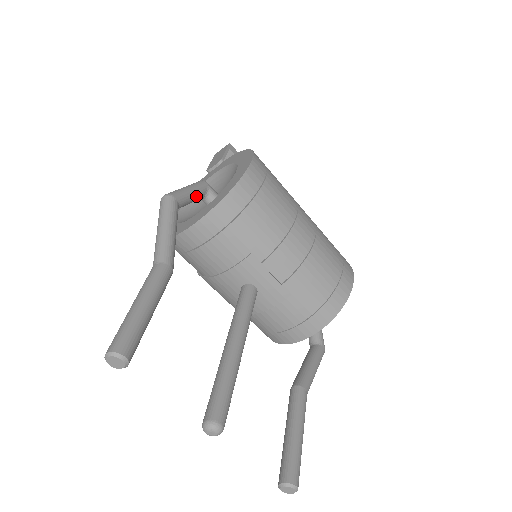
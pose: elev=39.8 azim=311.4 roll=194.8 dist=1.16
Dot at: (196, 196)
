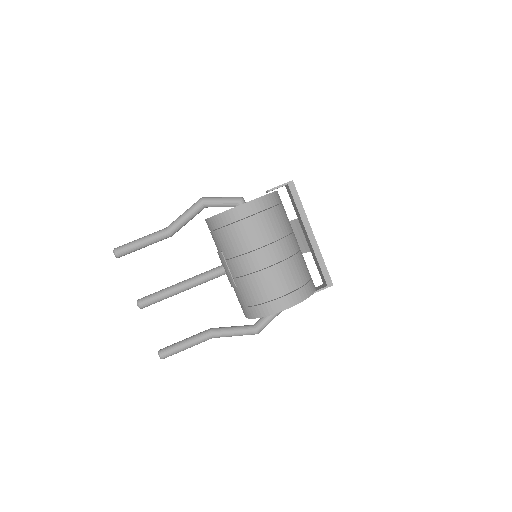
Dot at: (225, 205)
